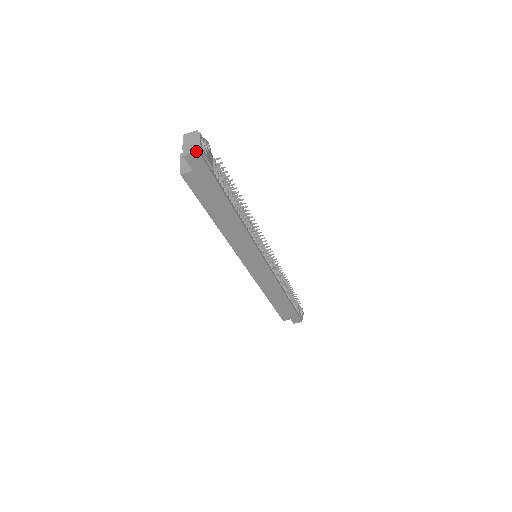
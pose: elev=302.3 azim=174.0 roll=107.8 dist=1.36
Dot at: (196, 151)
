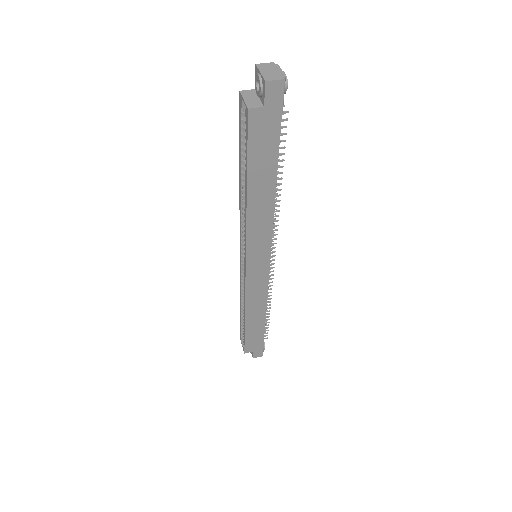
Dot at: (281, 78)
